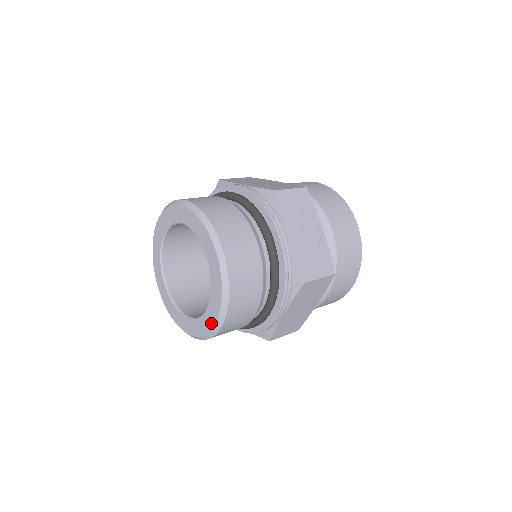
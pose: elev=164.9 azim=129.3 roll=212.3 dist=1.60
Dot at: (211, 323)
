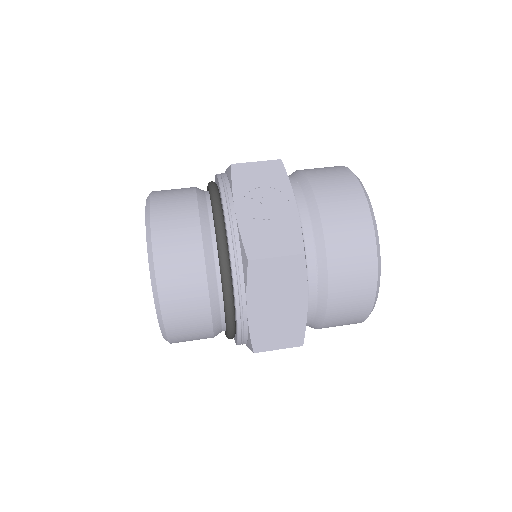
Dot at: occluded
